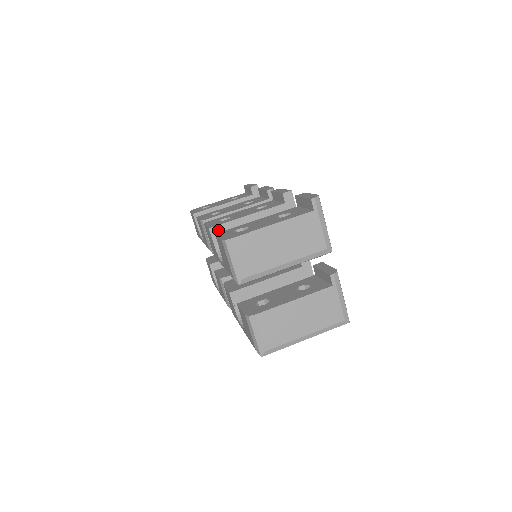
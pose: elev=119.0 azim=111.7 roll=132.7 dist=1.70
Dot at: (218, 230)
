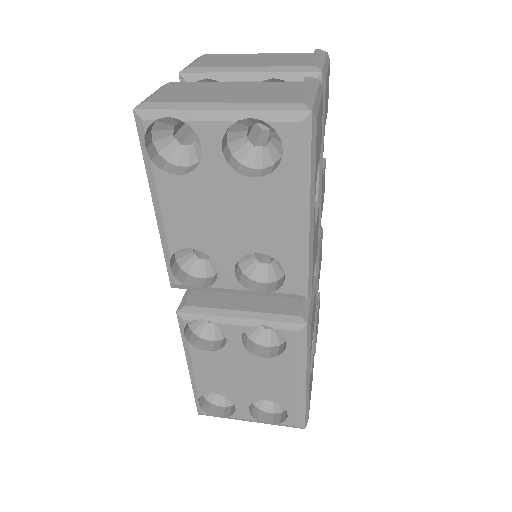
Dot at: occluded
